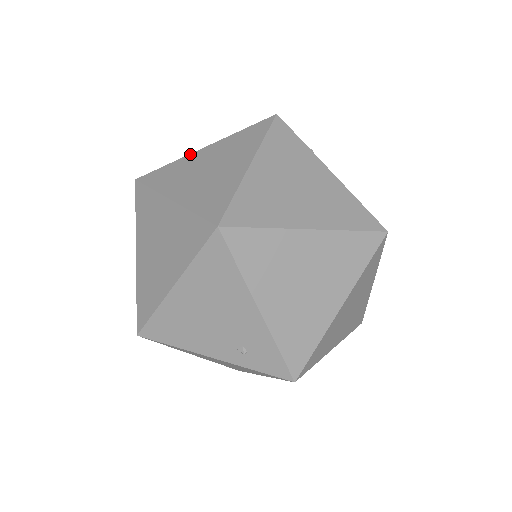
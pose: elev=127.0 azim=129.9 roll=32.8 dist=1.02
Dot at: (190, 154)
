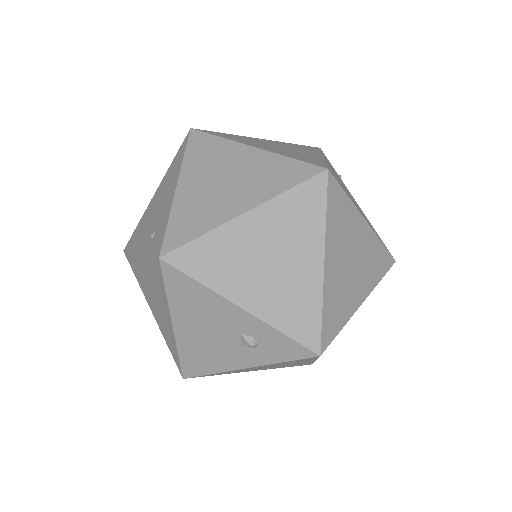
Dot at: occluded
